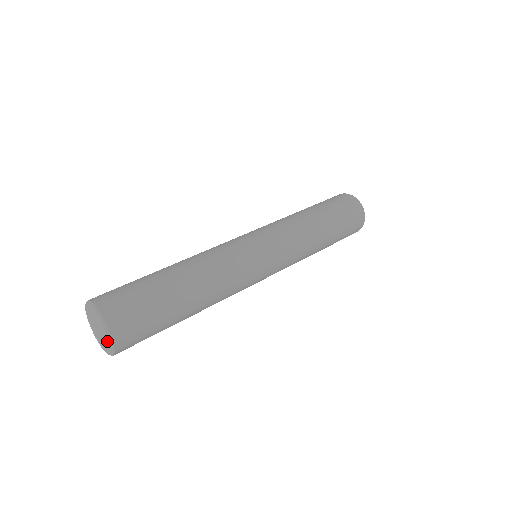
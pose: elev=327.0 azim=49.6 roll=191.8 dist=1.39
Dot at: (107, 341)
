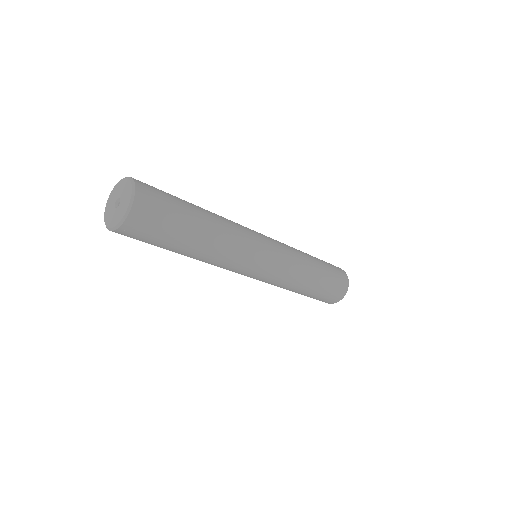
Dot at: (124, 210)
